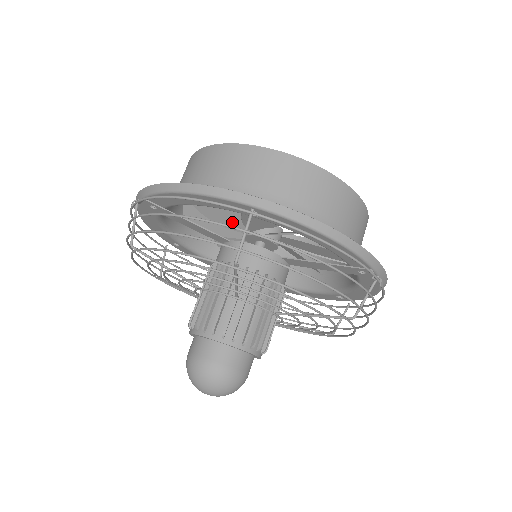
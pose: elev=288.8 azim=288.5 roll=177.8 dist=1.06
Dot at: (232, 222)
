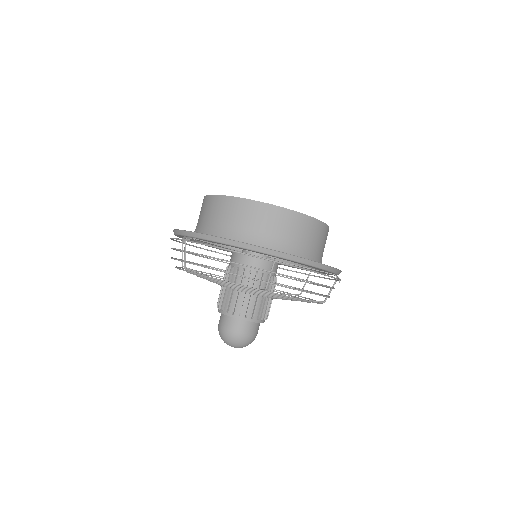
Dot at: occluded
